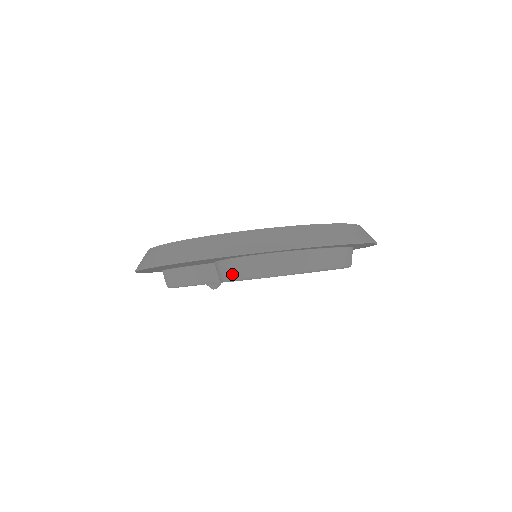
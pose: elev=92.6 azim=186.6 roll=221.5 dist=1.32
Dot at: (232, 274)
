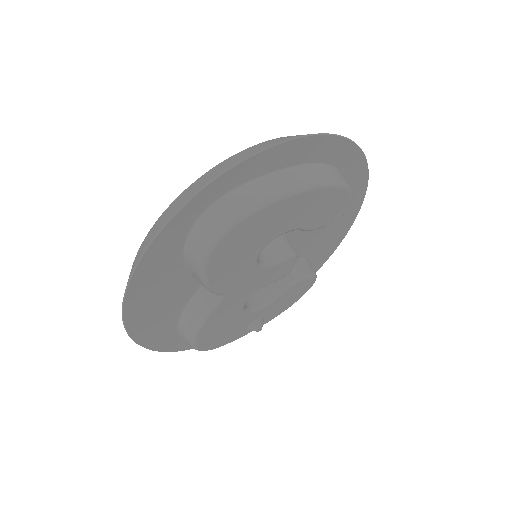
Dot at: (196, 265)
